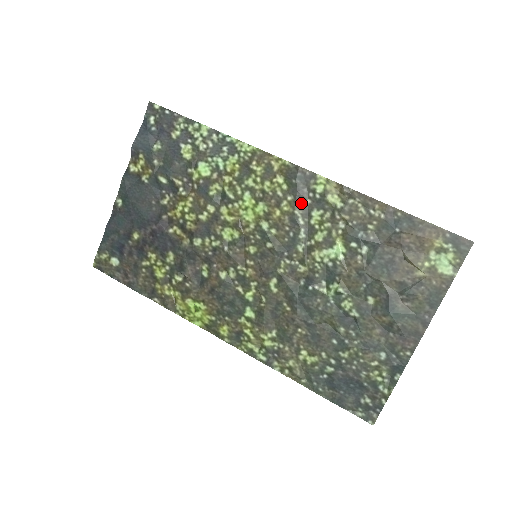
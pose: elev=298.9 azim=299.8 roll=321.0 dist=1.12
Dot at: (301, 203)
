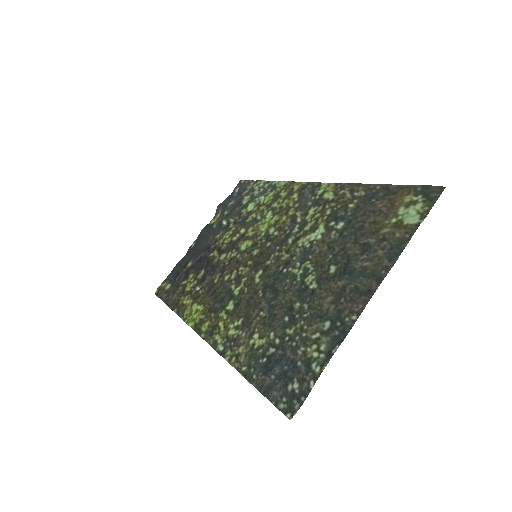
Dot at: (303, 206)
